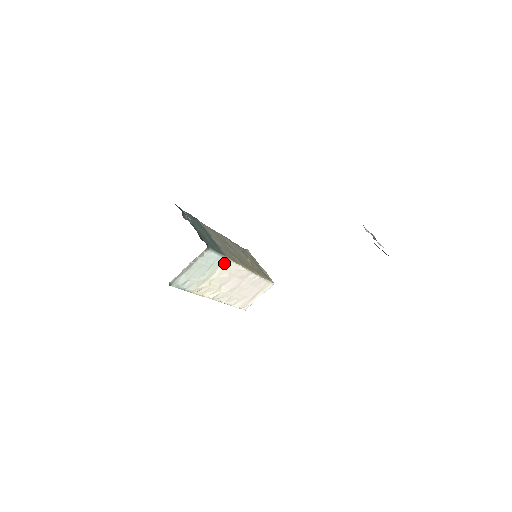
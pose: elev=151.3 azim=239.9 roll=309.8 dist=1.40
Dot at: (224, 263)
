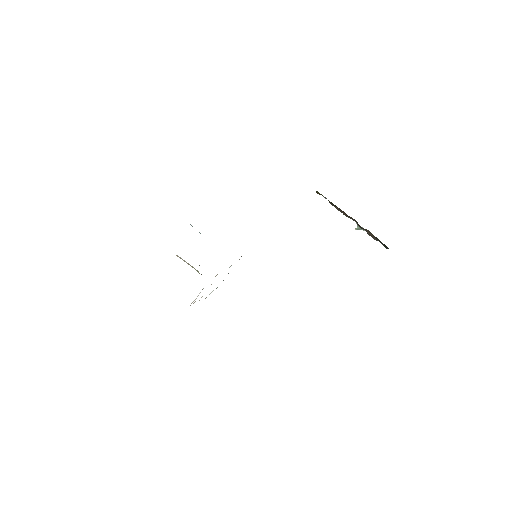
Dot at: occluded
